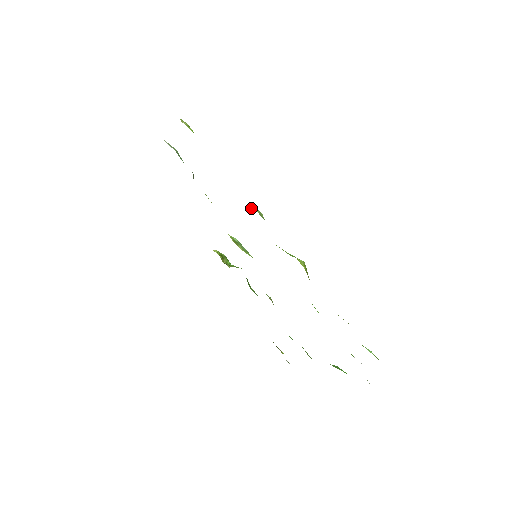
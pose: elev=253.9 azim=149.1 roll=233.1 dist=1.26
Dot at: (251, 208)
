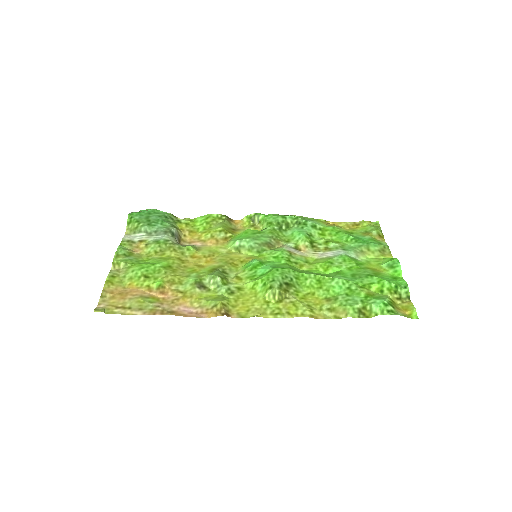
Dot at: (209, 279)
